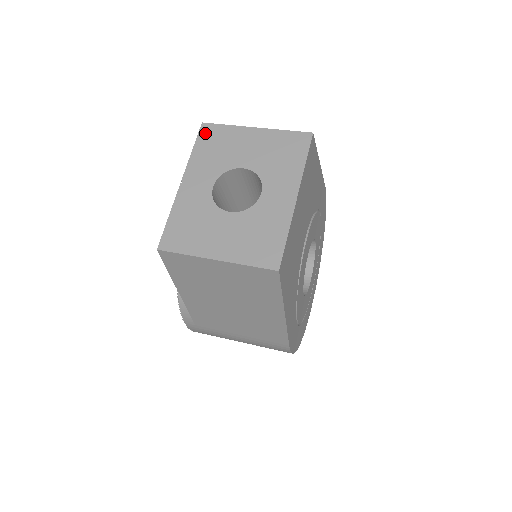
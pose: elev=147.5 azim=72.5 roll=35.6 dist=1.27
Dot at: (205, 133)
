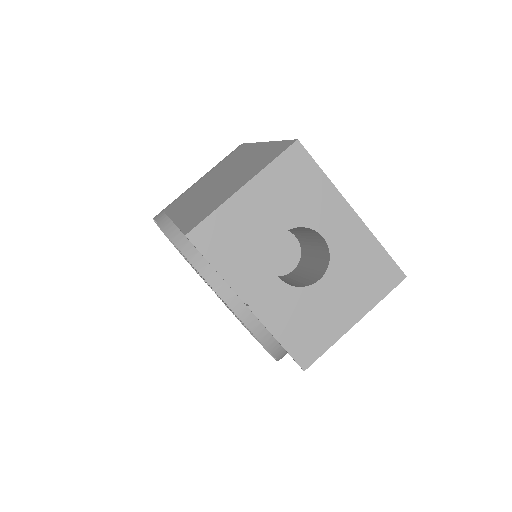
Dot at: (203, 242)
